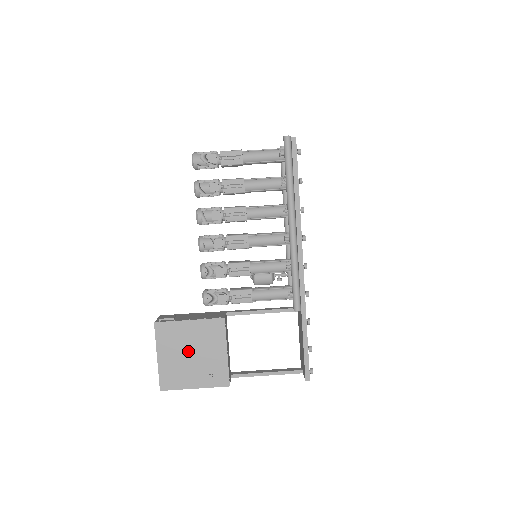
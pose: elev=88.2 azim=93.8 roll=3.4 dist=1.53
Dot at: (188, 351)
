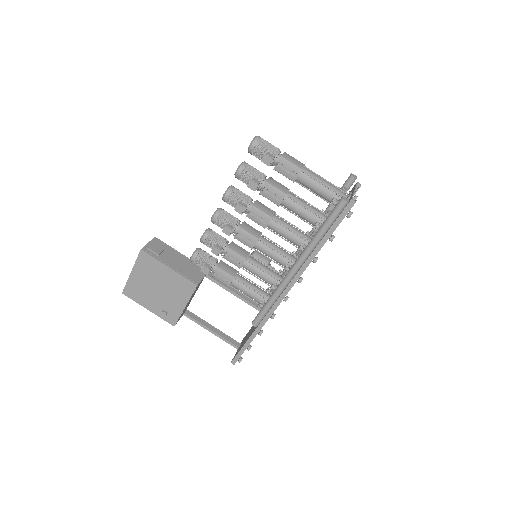
Dot at: (156, 285)
